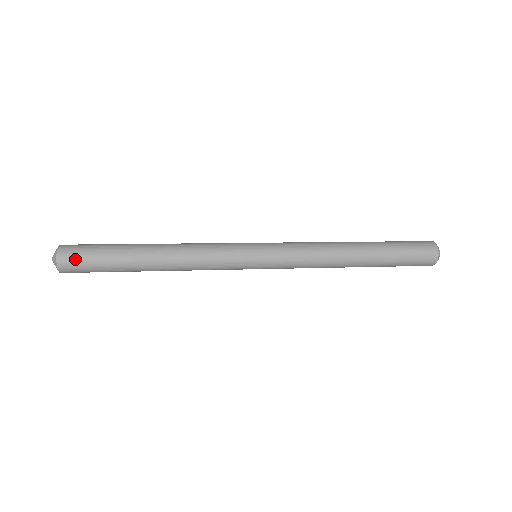
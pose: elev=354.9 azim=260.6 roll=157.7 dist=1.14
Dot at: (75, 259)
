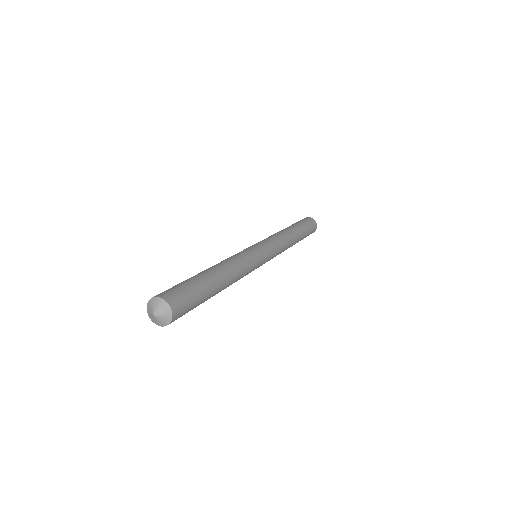
Dot at: (183, 311)
